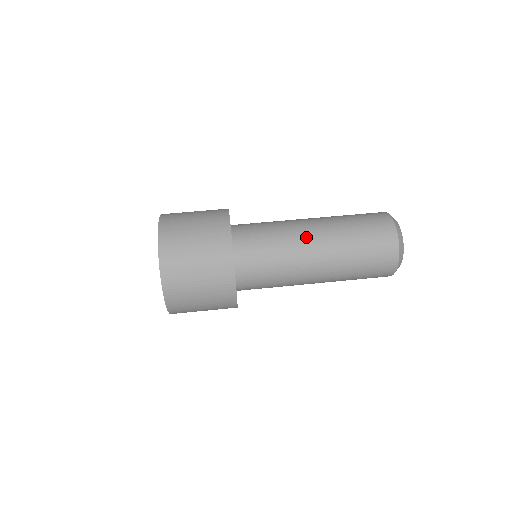
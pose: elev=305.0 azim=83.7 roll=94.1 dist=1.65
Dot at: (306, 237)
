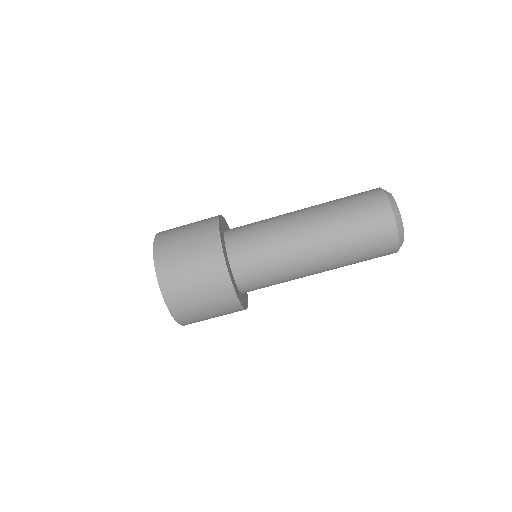
Dot at: (307, 266)
